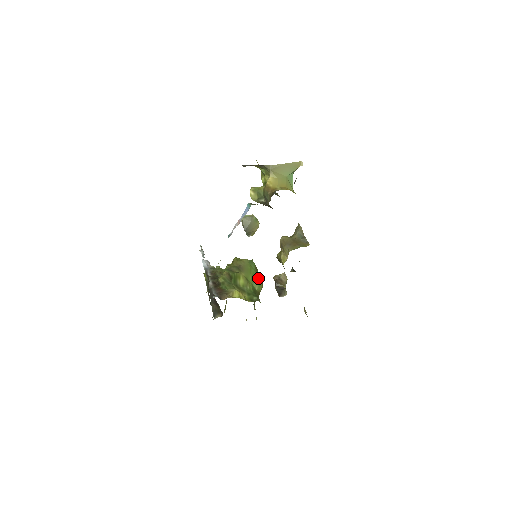
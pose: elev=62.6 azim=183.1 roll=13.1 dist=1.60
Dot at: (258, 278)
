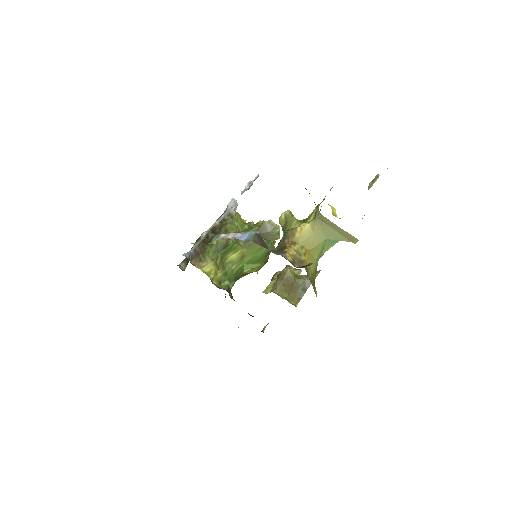
Dot at: (258, 262)
